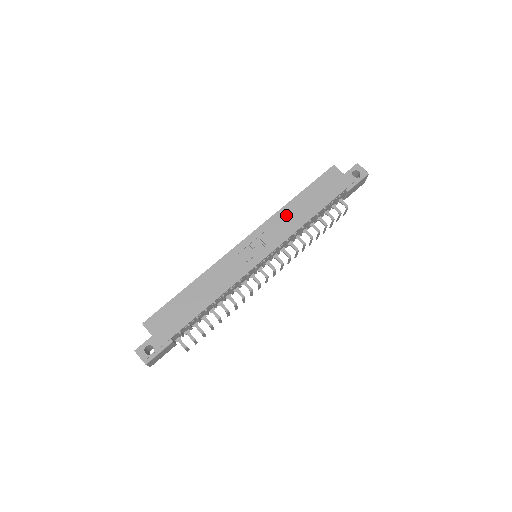
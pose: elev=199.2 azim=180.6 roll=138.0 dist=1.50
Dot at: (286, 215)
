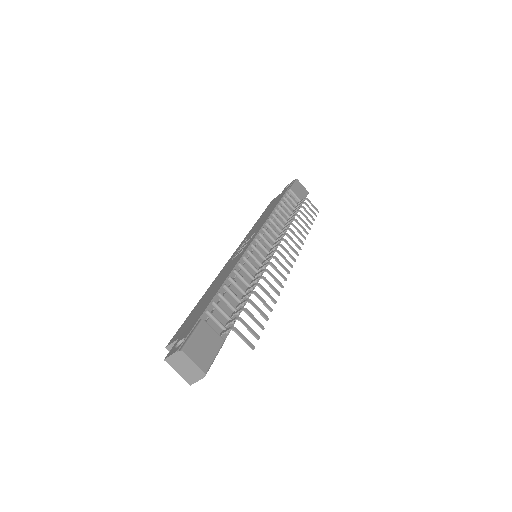
Dot at: (256, 226)
